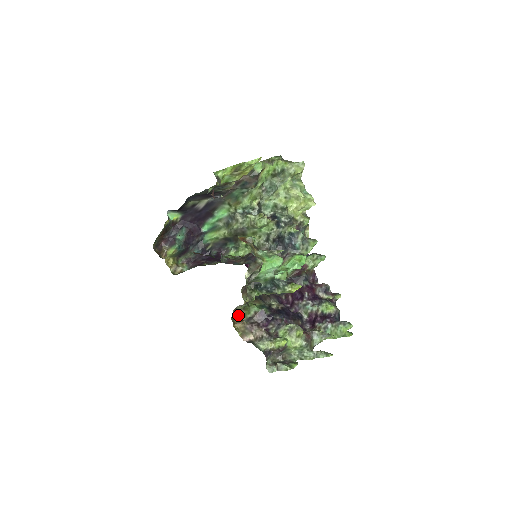
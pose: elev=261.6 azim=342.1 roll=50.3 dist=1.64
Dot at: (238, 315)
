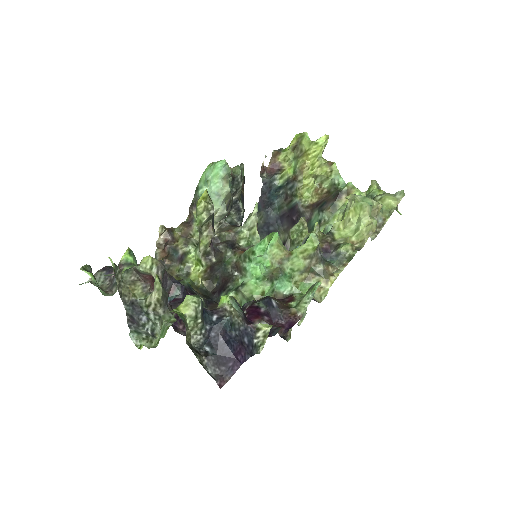
Dot at: occluded
